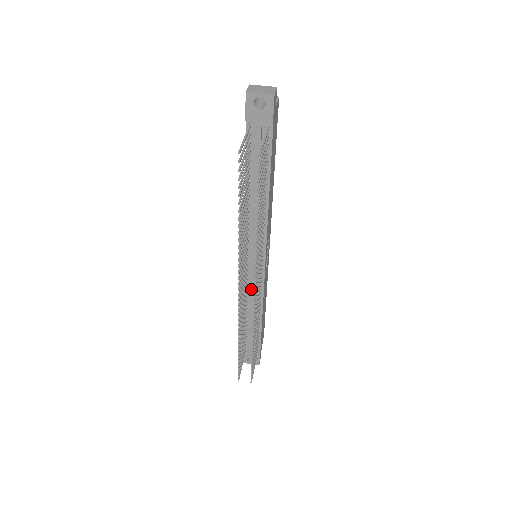
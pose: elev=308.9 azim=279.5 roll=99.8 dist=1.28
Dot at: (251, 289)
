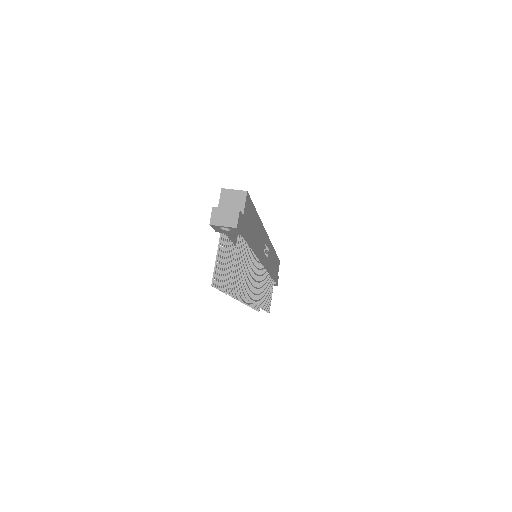
Dot at: occluded
